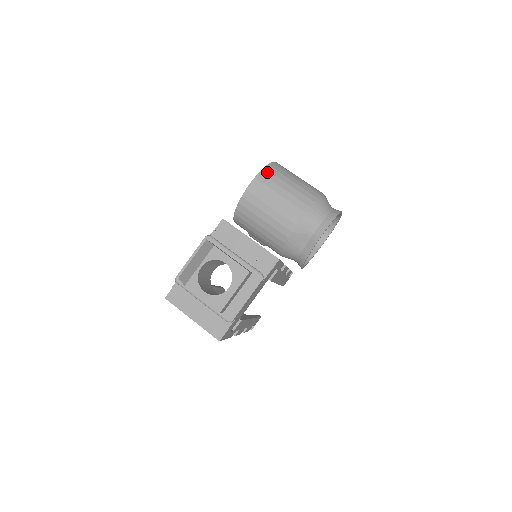
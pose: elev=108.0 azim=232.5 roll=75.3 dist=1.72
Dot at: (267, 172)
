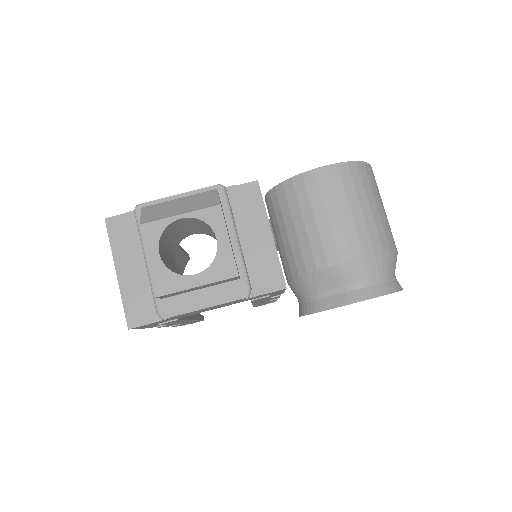
Dot at: (356, 169)
